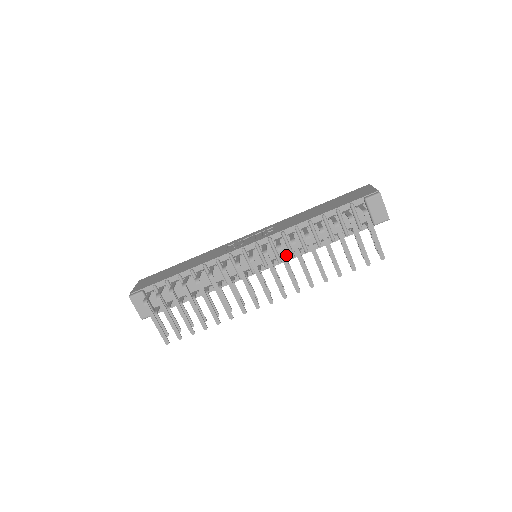
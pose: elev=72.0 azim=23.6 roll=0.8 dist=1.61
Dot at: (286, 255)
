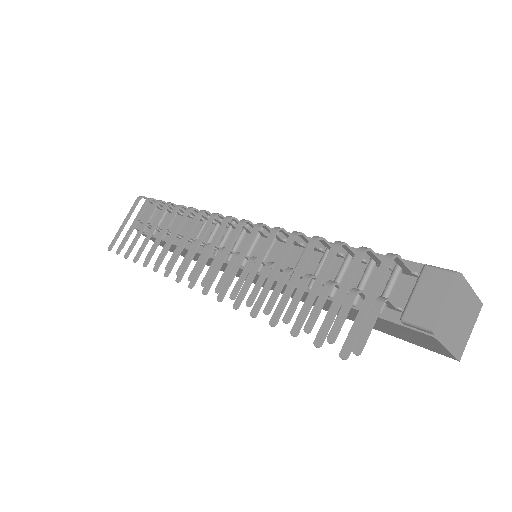
Dot at: occluded
